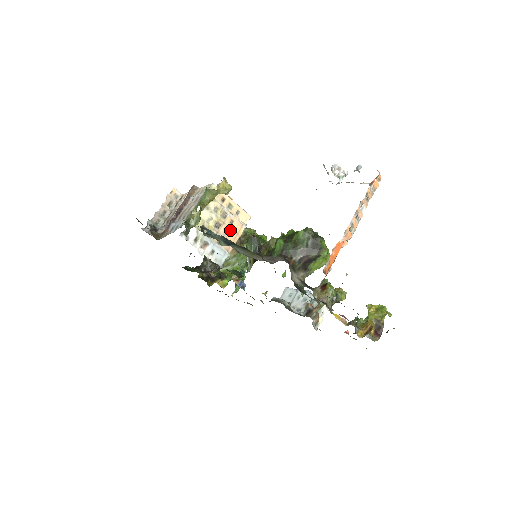
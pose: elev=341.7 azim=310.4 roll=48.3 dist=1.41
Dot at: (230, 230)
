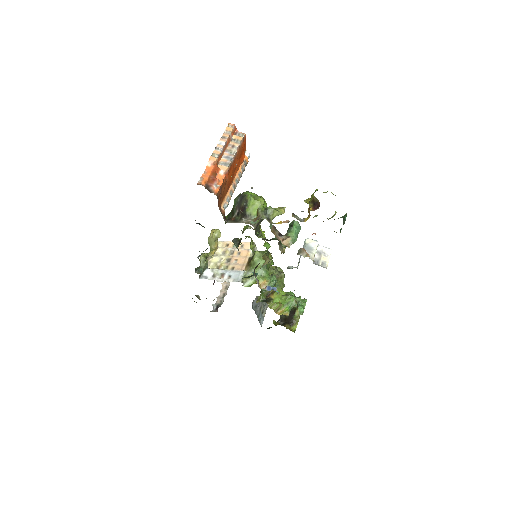
Dot at: (239, 258)
